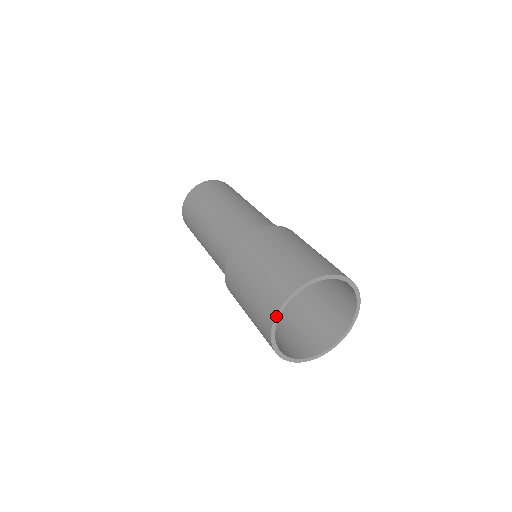
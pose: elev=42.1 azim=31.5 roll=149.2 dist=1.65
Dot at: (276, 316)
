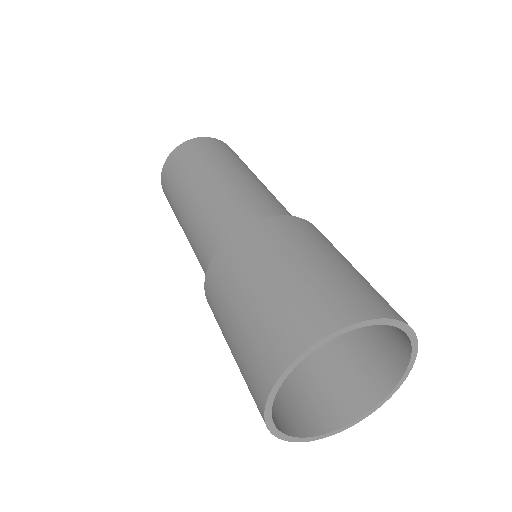
Dot at: (269, 429)
